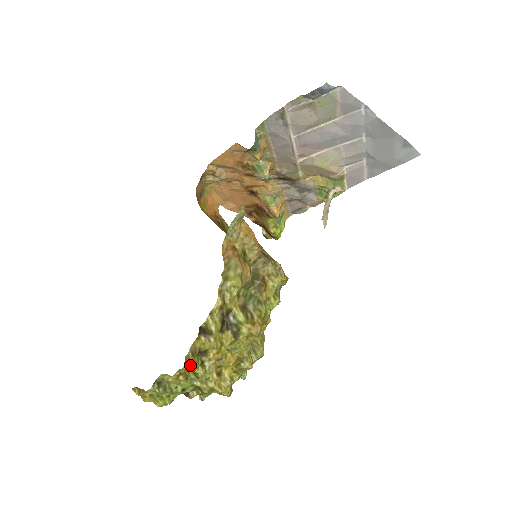
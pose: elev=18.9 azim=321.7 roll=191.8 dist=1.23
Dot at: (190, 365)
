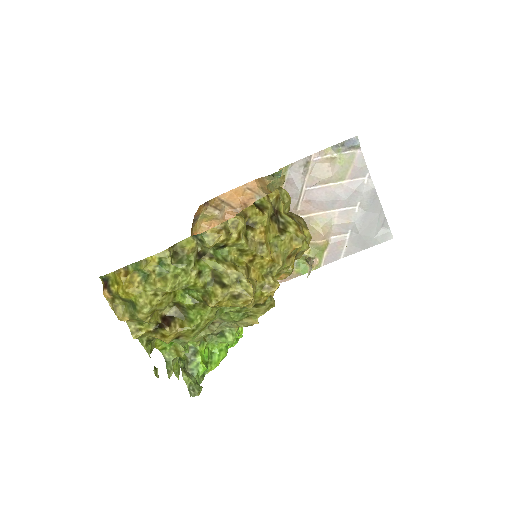
Dot at: (242, 219)
